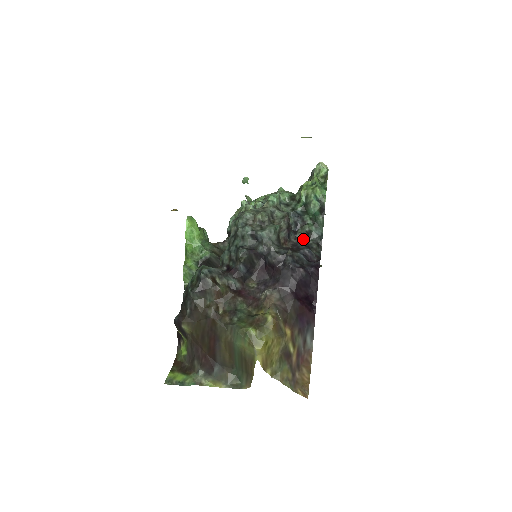
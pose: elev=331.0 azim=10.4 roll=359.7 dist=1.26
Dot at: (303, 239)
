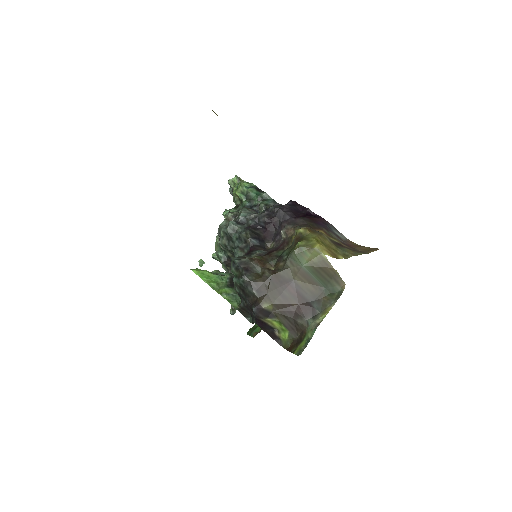
Dot at: occluded
